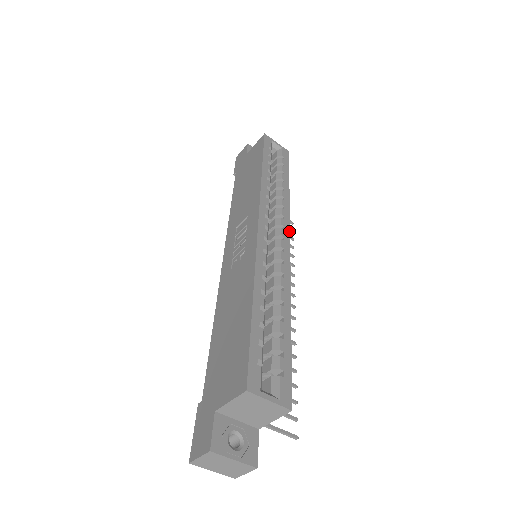
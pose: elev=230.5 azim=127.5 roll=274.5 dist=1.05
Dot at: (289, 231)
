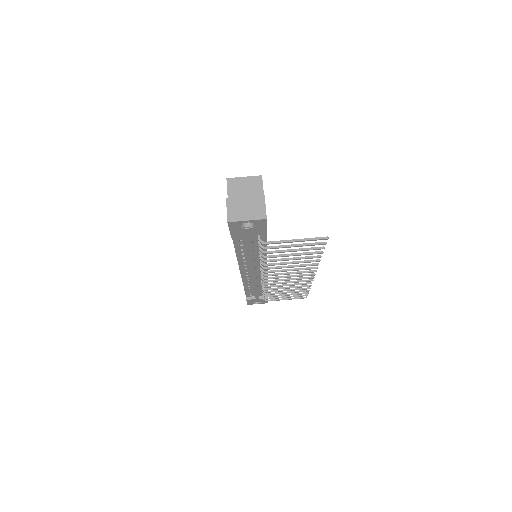
Dot at: occluded
